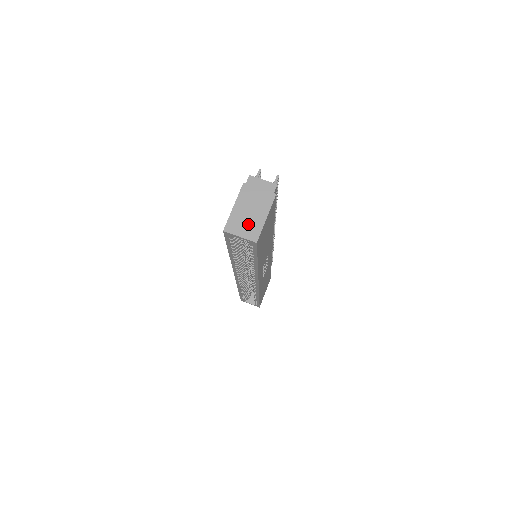
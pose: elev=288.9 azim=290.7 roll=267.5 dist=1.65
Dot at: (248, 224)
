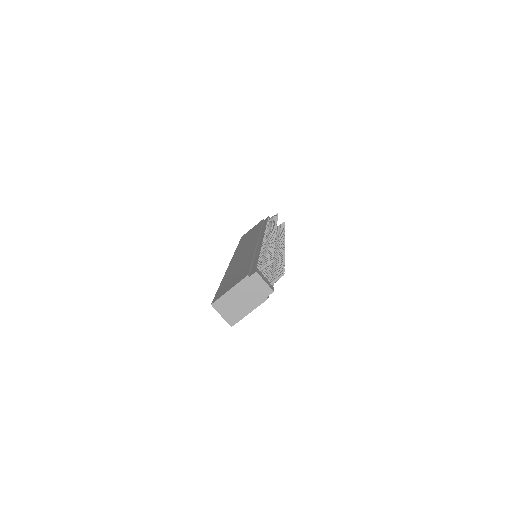
Dot at: (233, 310)
